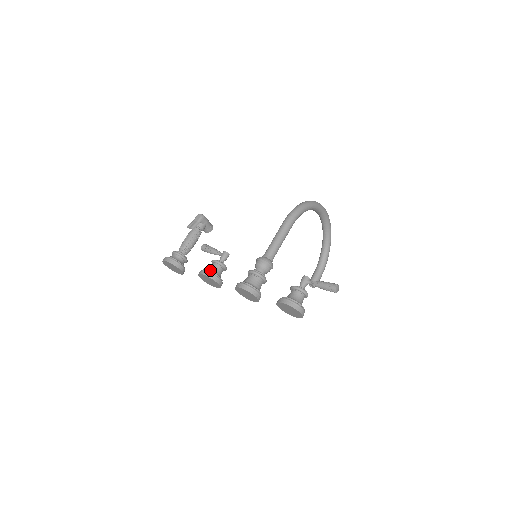
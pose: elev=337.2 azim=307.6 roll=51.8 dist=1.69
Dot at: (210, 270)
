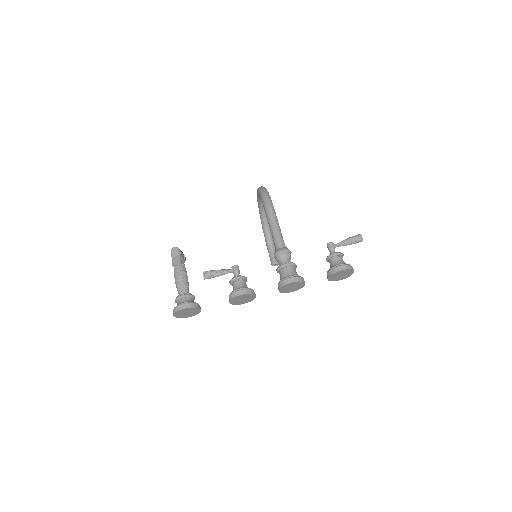
Dot at: (241, 288)
